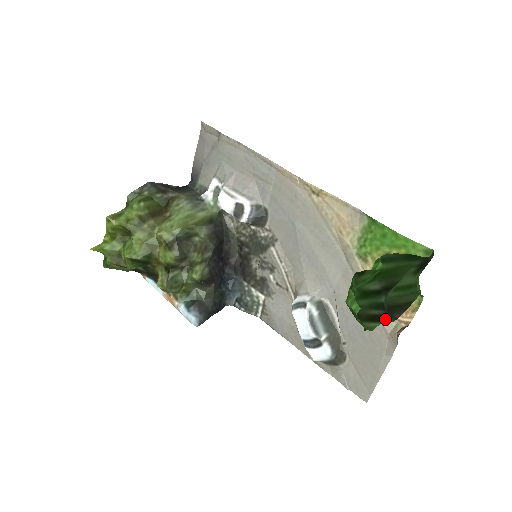
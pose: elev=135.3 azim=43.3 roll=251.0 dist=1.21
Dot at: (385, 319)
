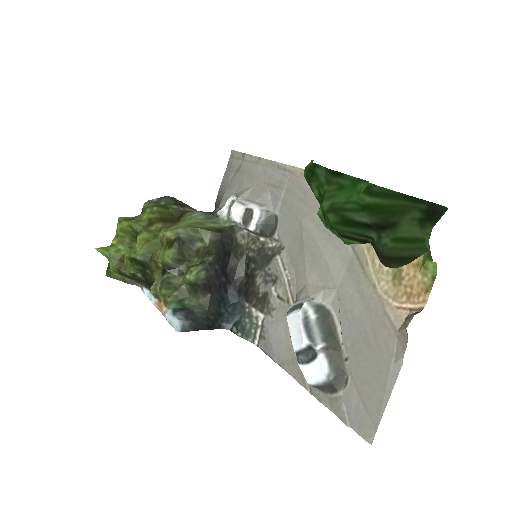
Dot at: occluded
